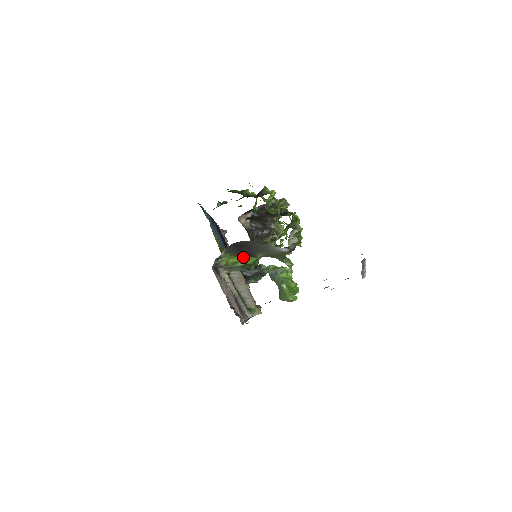
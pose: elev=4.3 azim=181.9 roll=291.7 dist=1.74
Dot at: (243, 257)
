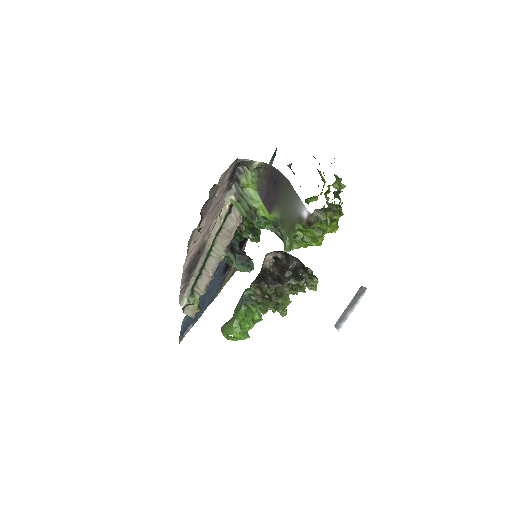
Dot at: (261, 200)
